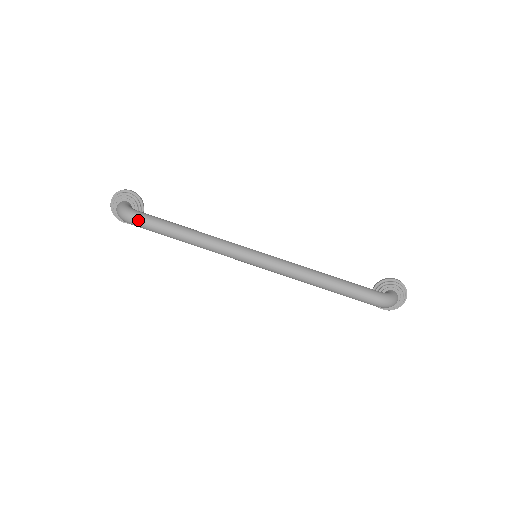
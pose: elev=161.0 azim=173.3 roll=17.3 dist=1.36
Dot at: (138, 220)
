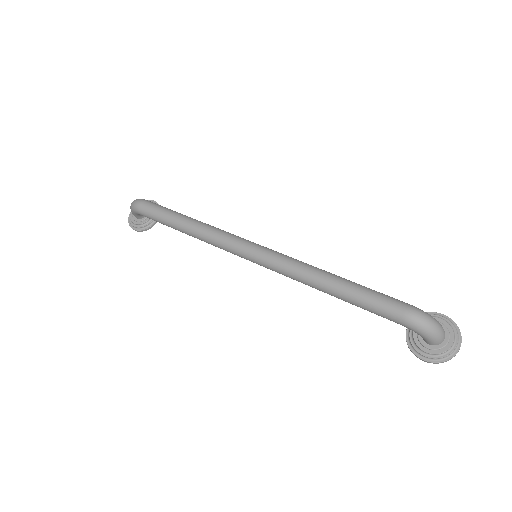
Dot at: (145, 204)
